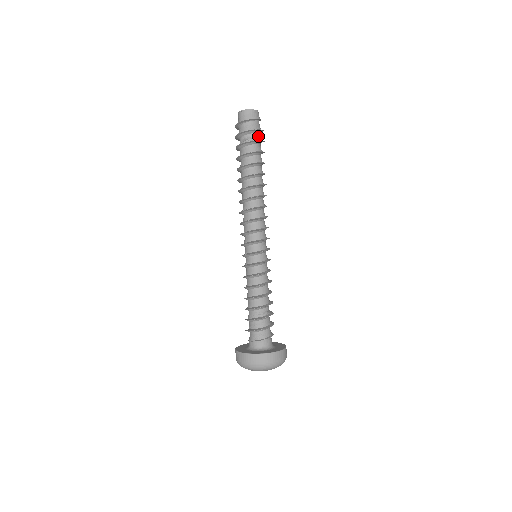
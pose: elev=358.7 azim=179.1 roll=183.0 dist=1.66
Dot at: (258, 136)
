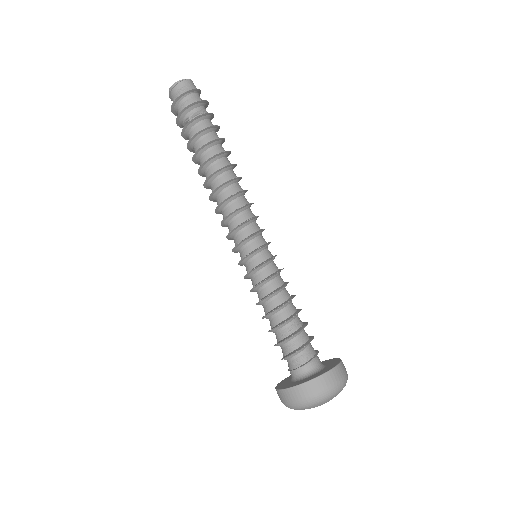
Dot at: occluded
